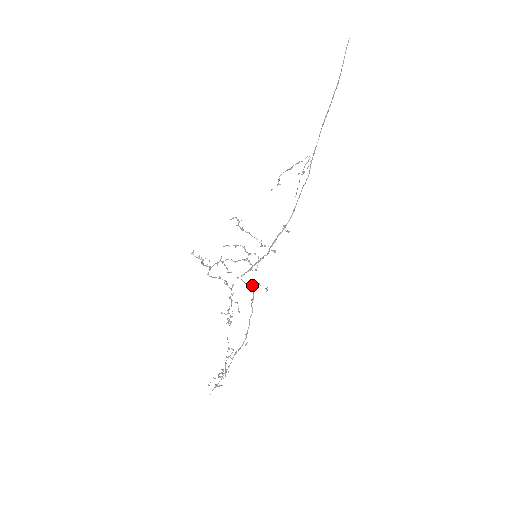
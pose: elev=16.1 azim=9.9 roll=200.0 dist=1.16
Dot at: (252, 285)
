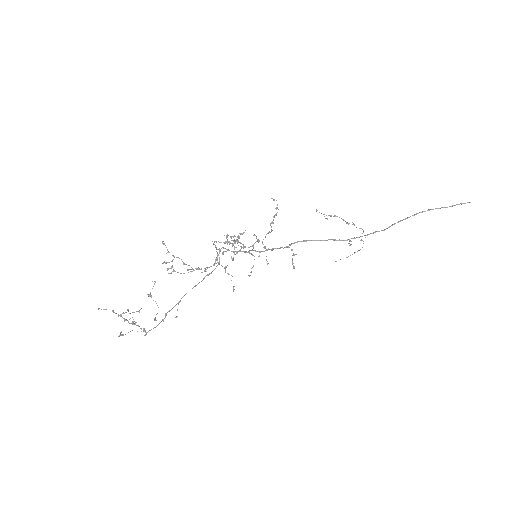
Dot at: occluded
